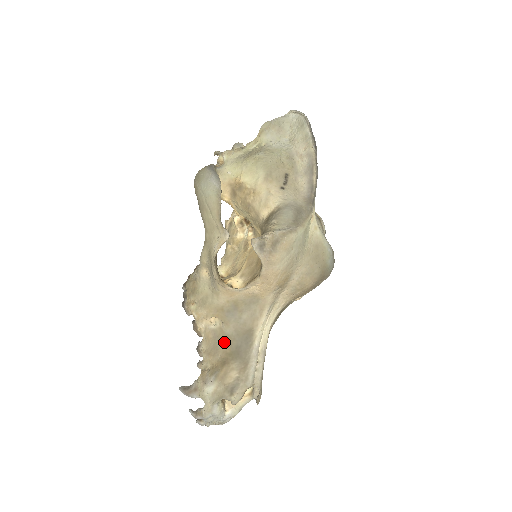
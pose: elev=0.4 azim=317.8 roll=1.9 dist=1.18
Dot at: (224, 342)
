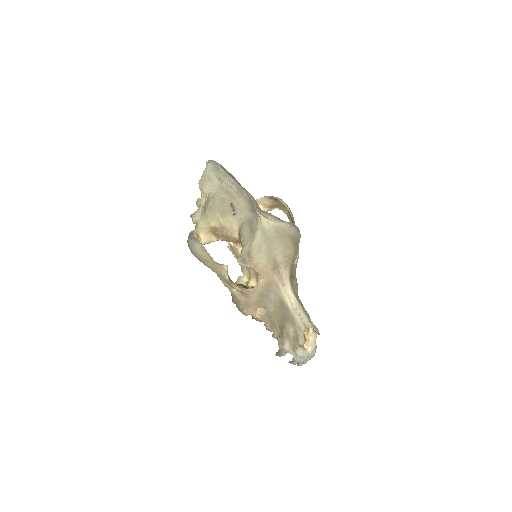
Dot at: (274, 317)
